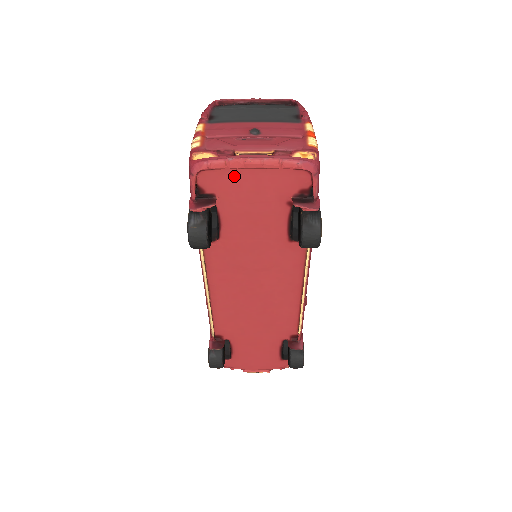
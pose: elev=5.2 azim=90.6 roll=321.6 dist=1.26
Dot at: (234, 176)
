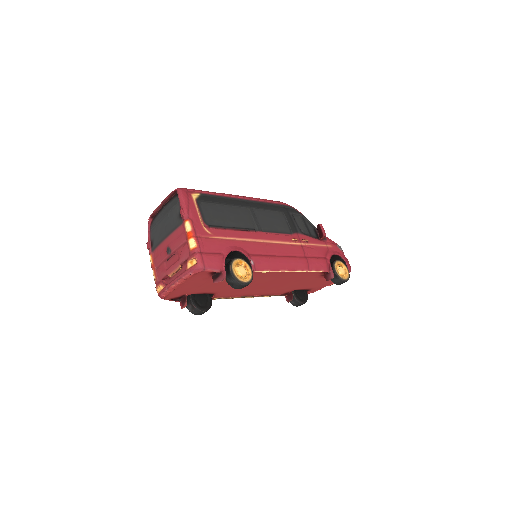
Dot at: (178, 290)
